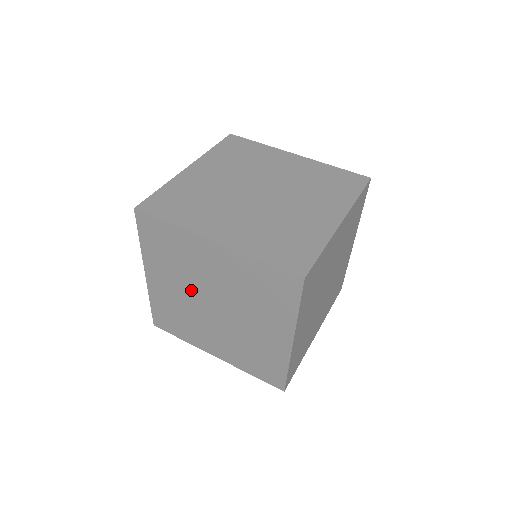
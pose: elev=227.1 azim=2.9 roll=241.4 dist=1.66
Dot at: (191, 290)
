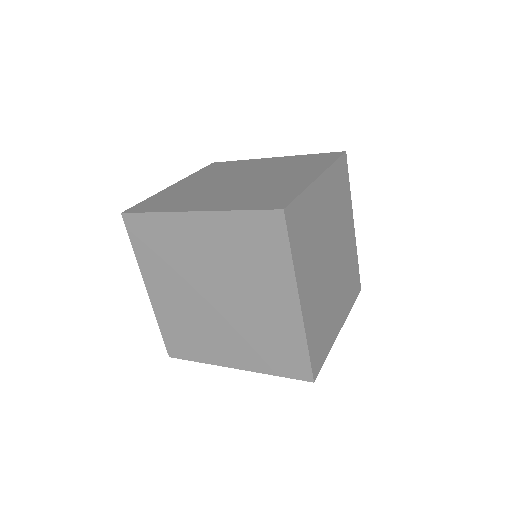
Dot at: occluded
